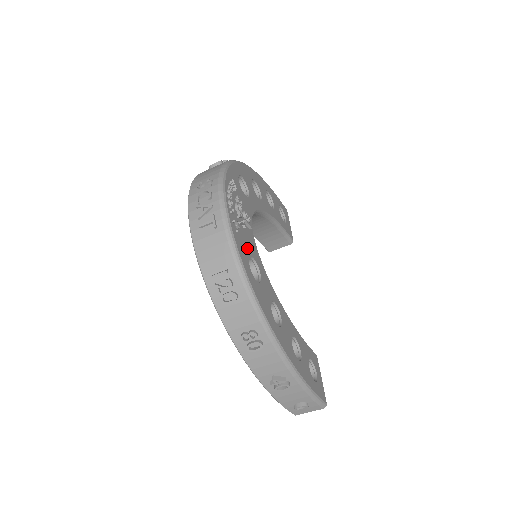
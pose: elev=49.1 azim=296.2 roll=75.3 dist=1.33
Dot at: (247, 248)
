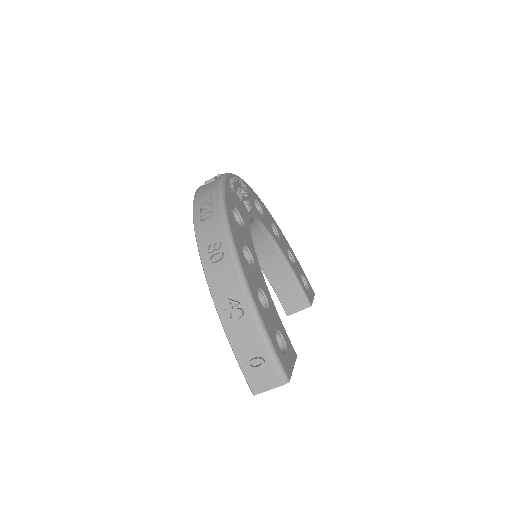
Dot at: (237, 205)
